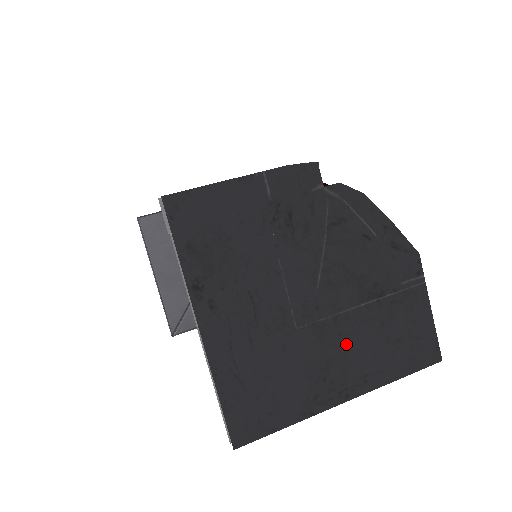
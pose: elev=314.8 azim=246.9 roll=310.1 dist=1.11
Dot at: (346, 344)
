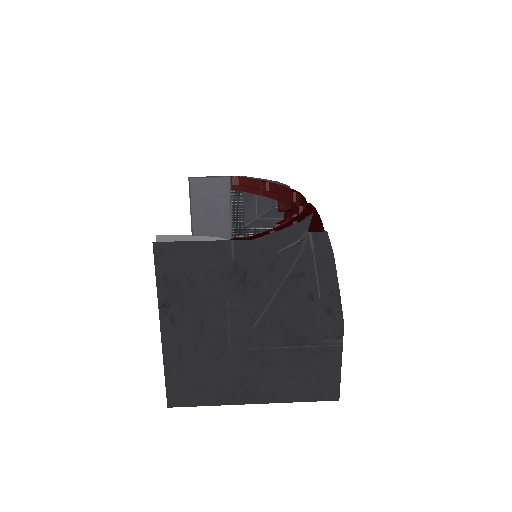
Dot at: (265, 369)
